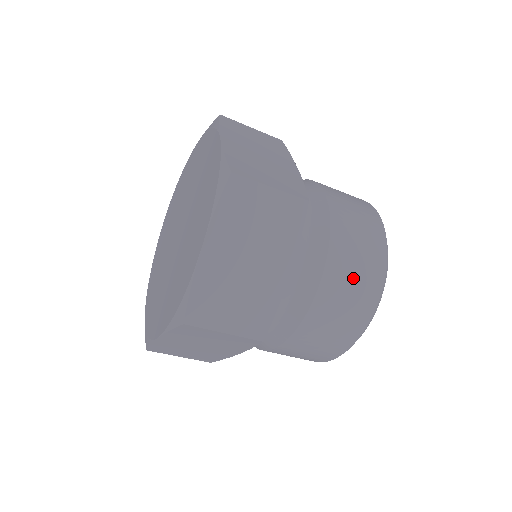
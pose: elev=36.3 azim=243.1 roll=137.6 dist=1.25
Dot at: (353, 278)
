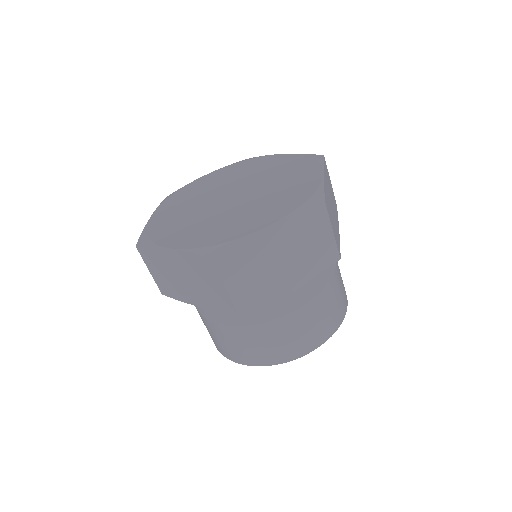
Dot at: occluded
